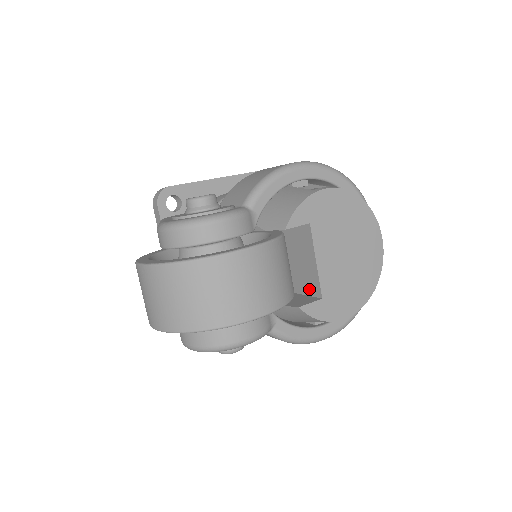
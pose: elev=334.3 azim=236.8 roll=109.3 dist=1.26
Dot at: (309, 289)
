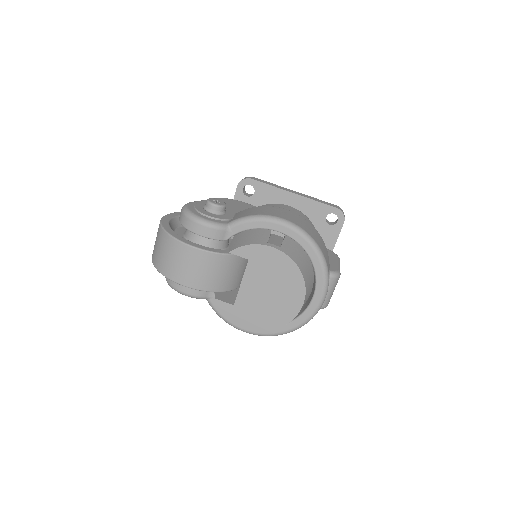
Dot at: occluded
